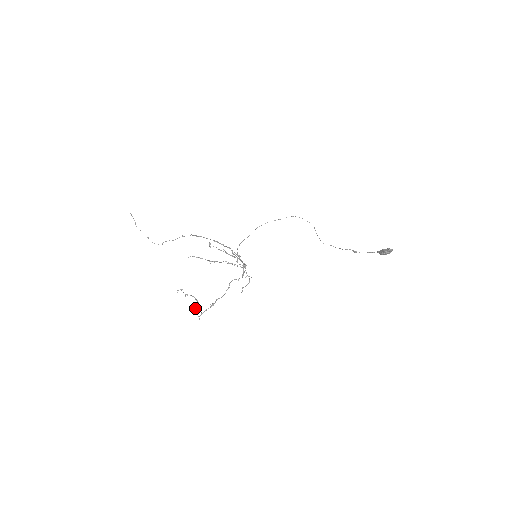
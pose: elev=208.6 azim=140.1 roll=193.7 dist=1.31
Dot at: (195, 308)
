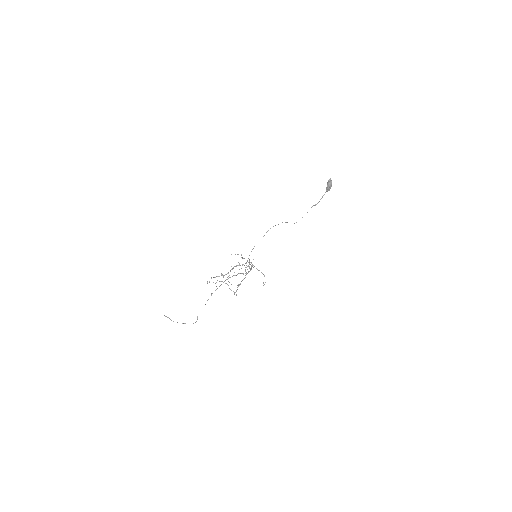
Dot at: occluded
